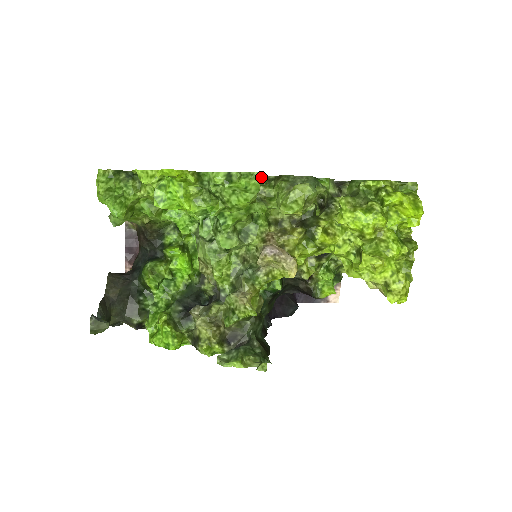
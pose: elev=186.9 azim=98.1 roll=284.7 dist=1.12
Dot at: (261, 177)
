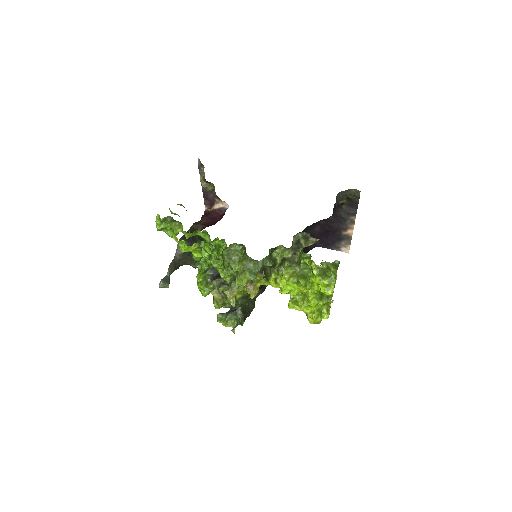
Dot at: (239, 245)
